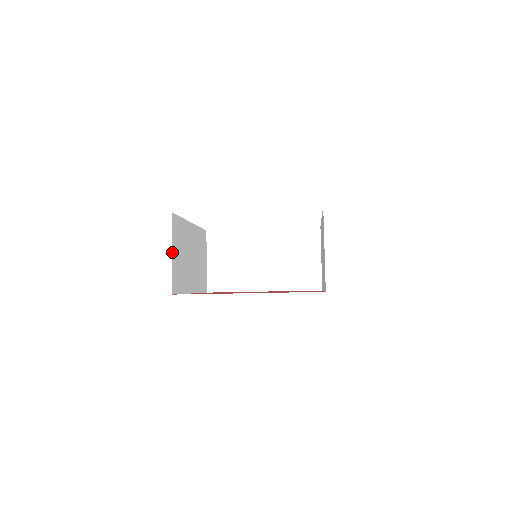
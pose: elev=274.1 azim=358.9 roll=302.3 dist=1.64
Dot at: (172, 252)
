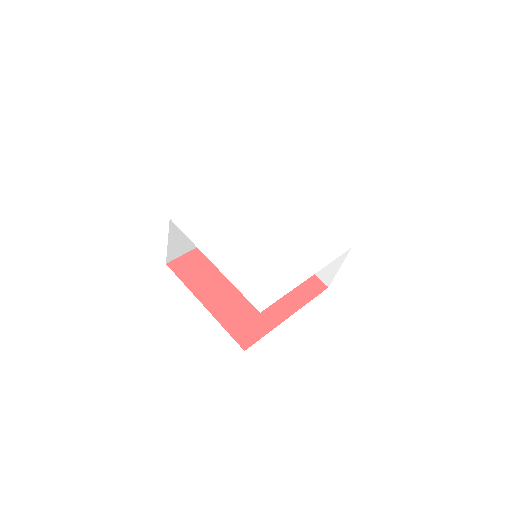
Dot at: occluded
